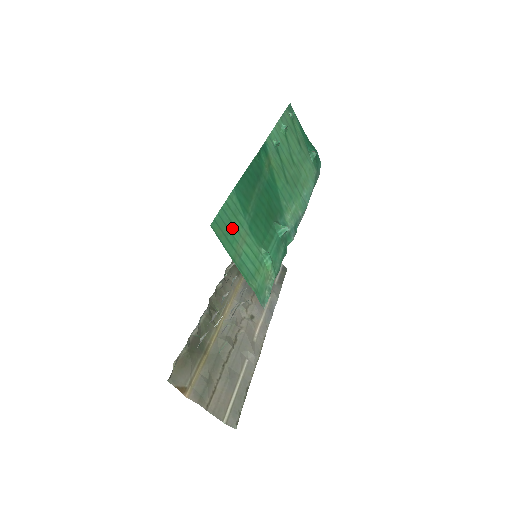
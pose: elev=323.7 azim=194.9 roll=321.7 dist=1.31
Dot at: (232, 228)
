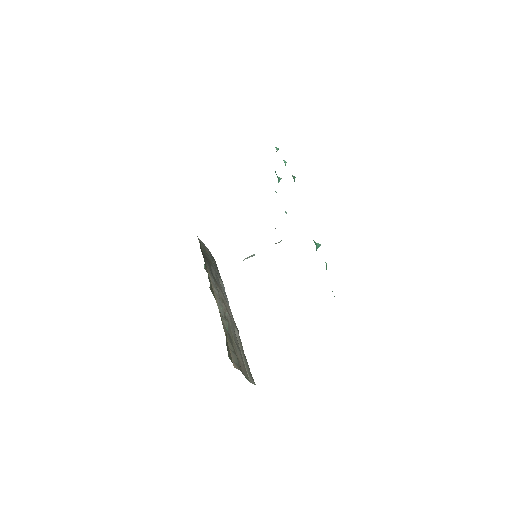
Dot at: occluded
